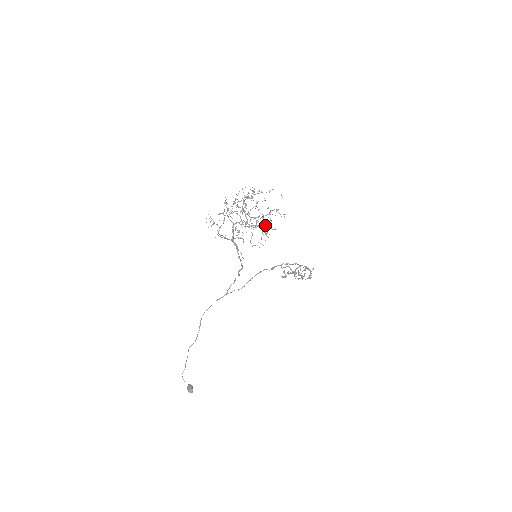
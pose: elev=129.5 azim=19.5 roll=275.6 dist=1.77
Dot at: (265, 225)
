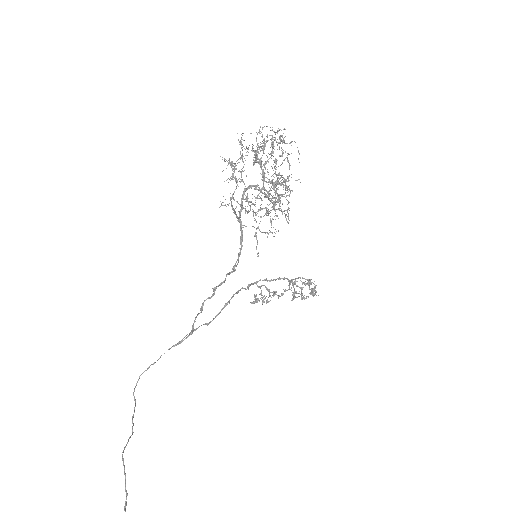
Dot at: occluded
